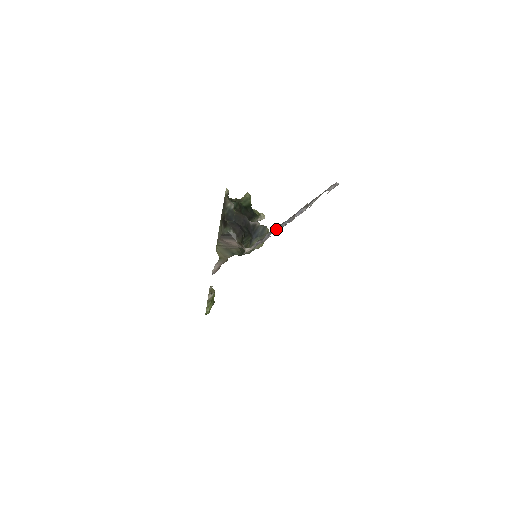
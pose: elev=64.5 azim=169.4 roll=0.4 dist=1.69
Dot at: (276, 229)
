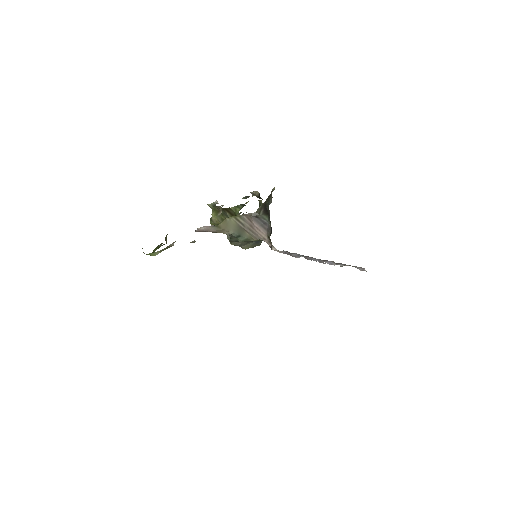
Dot at: (306, 257)
